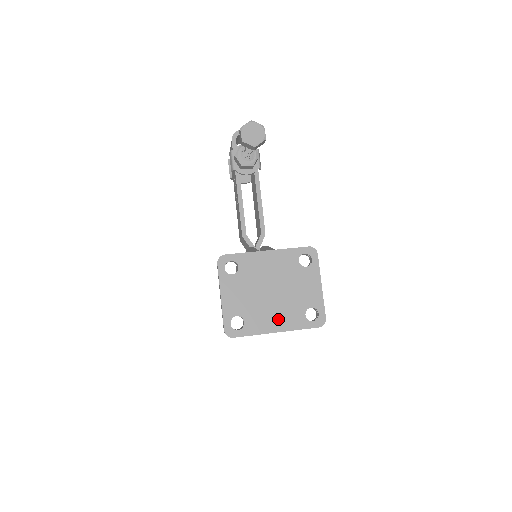
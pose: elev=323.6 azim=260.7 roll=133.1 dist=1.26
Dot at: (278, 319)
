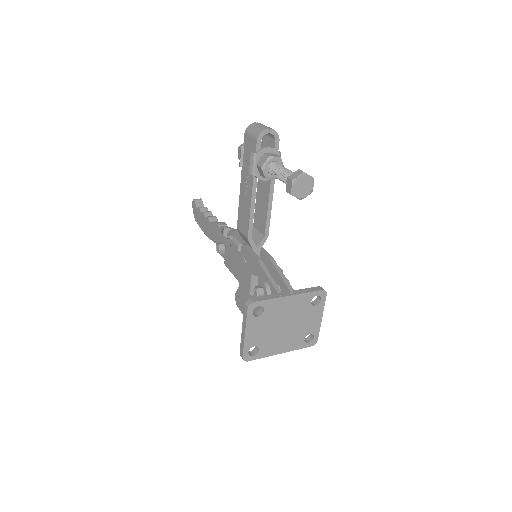
Dot at: (284, 345)
